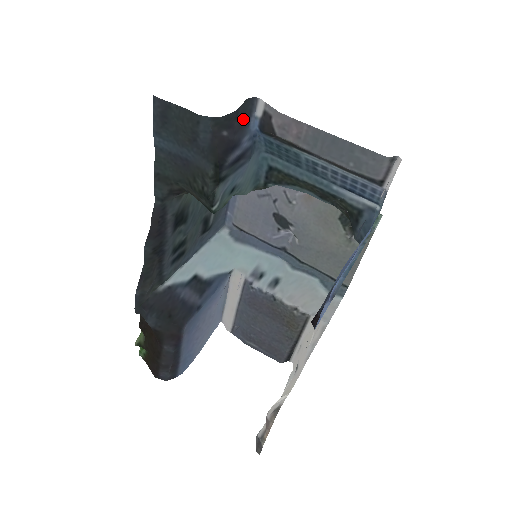
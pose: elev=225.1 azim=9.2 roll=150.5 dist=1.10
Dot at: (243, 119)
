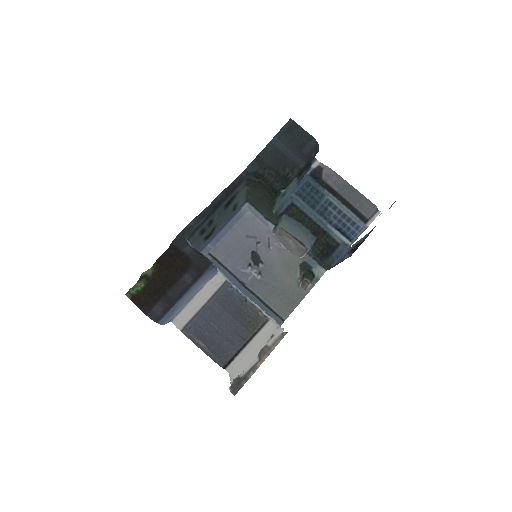
Dot at: occluded
